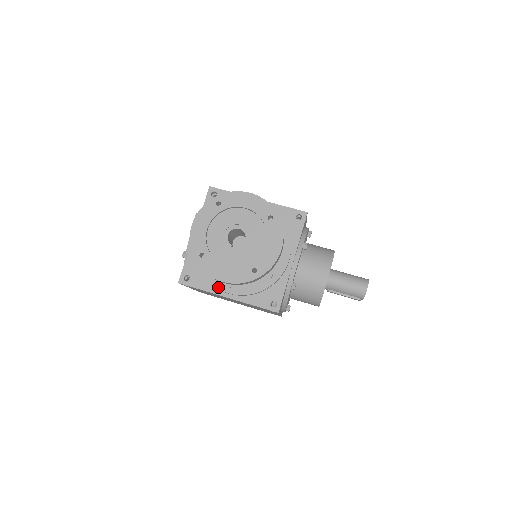
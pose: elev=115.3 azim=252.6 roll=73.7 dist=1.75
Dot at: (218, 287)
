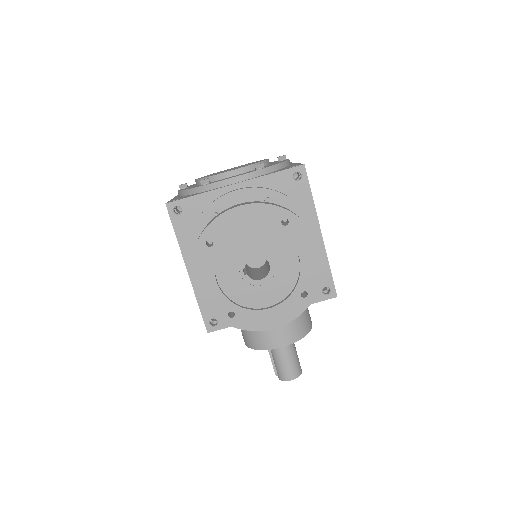
Dot at: (191, 256)
